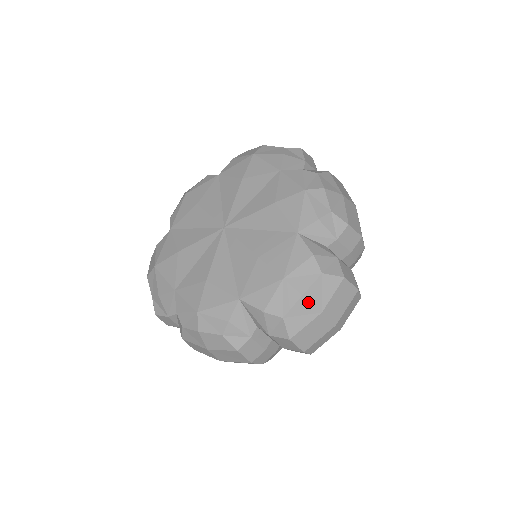
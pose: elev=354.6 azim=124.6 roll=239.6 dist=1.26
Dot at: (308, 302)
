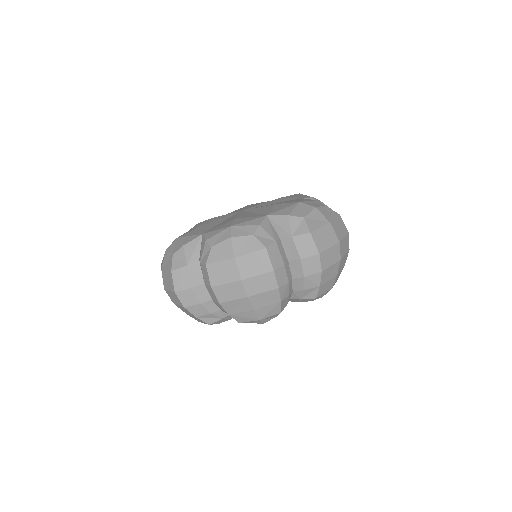
Dot at: (320, 213)
